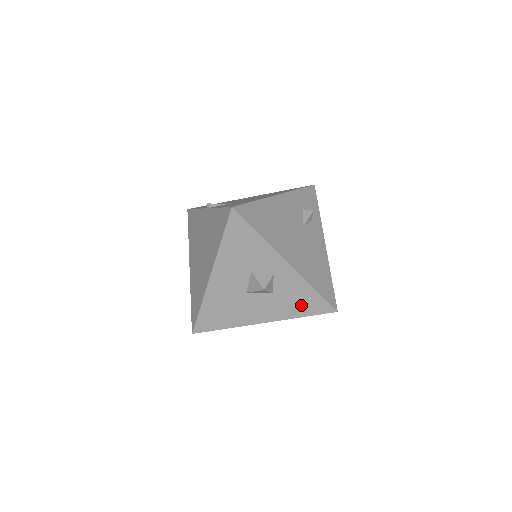
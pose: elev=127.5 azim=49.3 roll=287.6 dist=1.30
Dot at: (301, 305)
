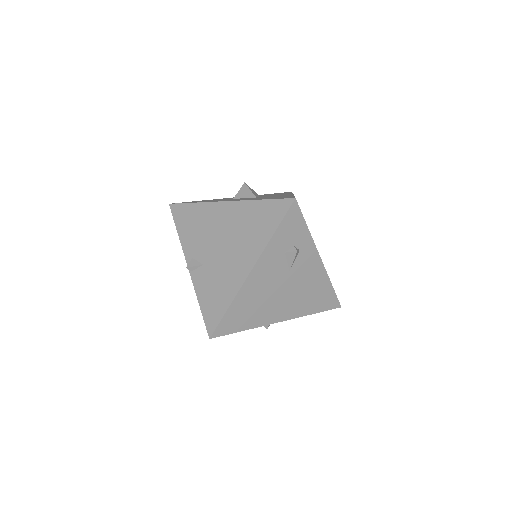
Dot at: occluded
